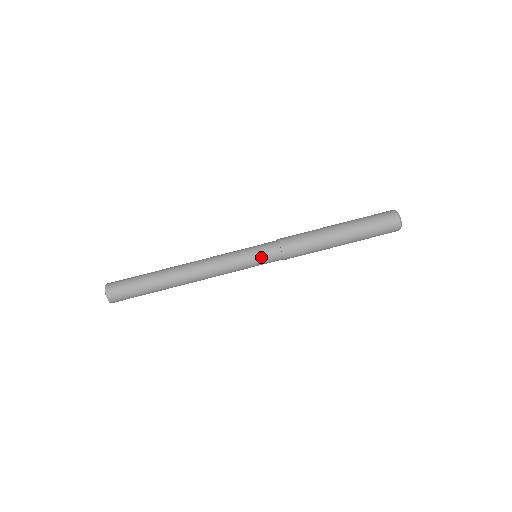
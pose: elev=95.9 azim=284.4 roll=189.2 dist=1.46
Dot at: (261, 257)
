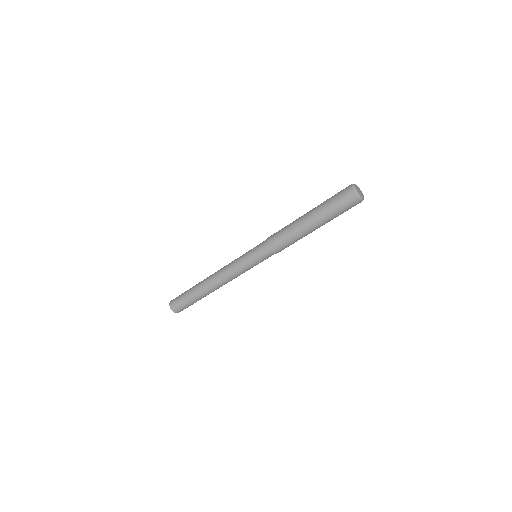
Dot at: occluded
